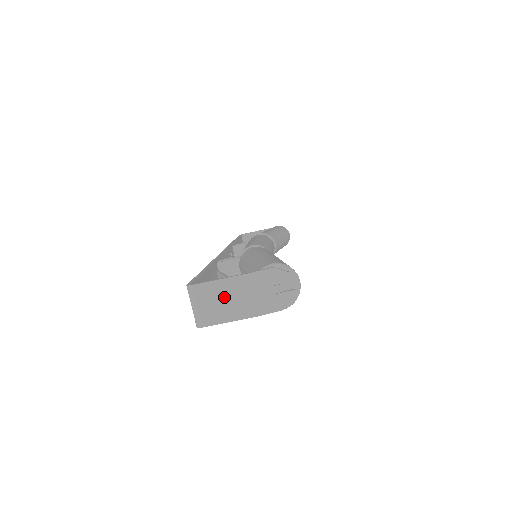
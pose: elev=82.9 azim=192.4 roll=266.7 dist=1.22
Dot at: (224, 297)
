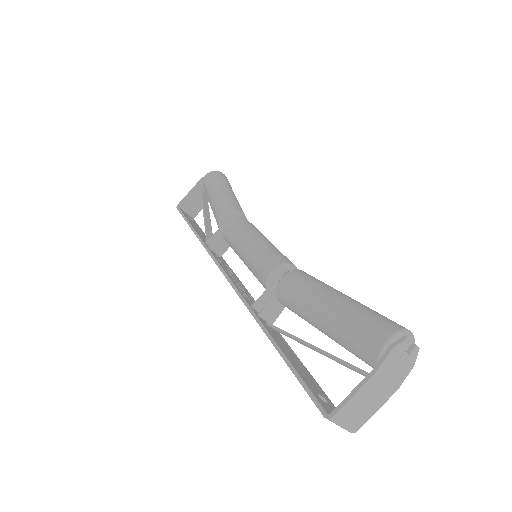
Dot at: (365, 401)
